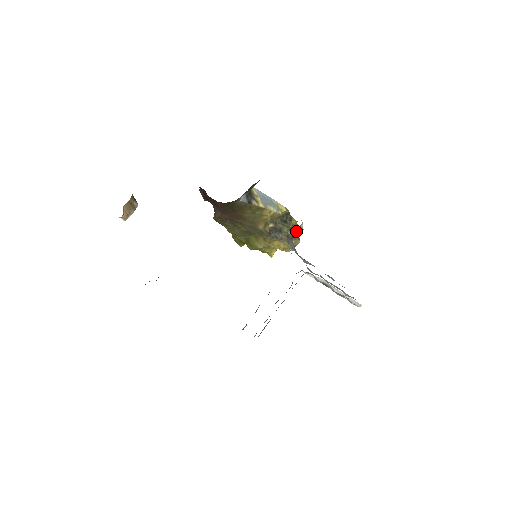
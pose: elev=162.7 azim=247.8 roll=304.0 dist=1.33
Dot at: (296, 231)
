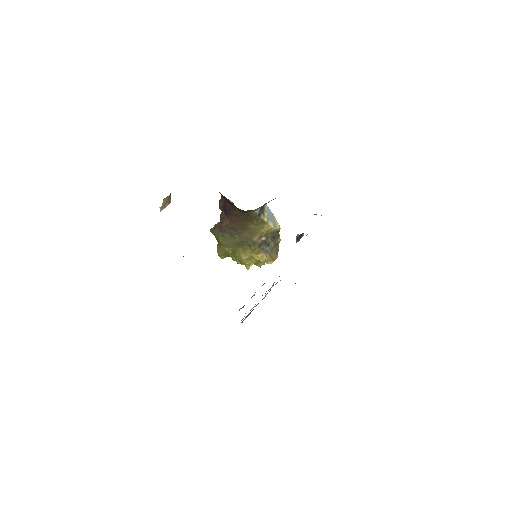
Dot at: (300, 236)
